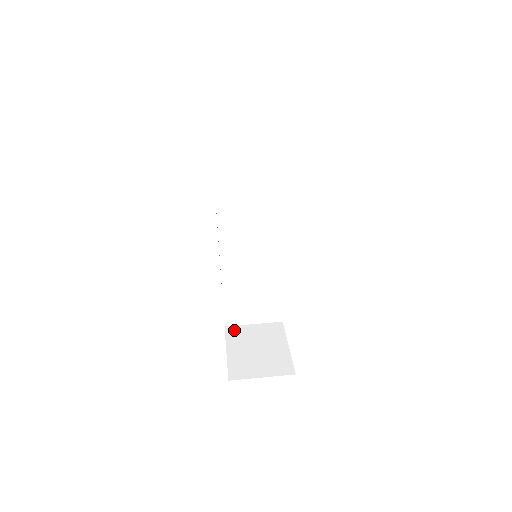
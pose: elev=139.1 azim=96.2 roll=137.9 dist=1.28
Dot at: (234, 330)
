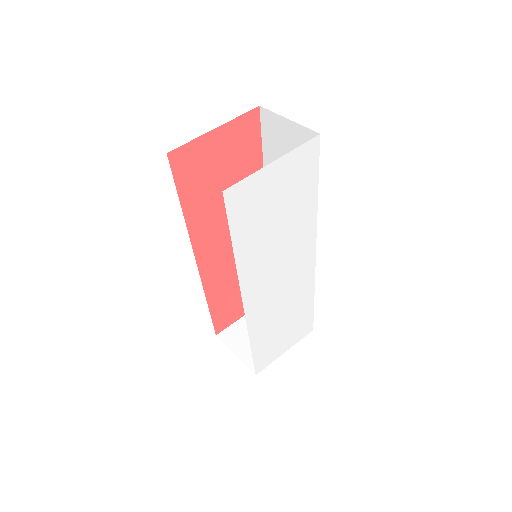
Dot at: occluded
